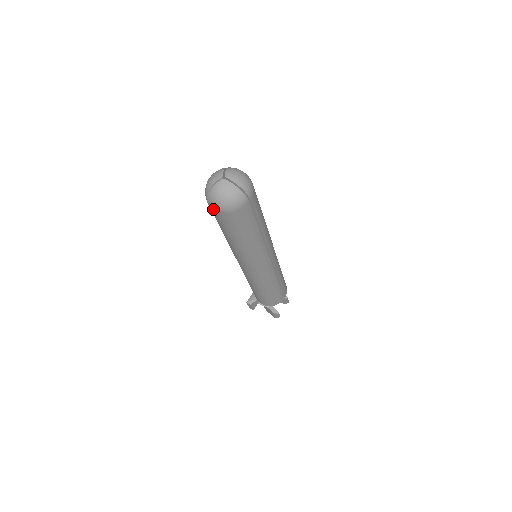
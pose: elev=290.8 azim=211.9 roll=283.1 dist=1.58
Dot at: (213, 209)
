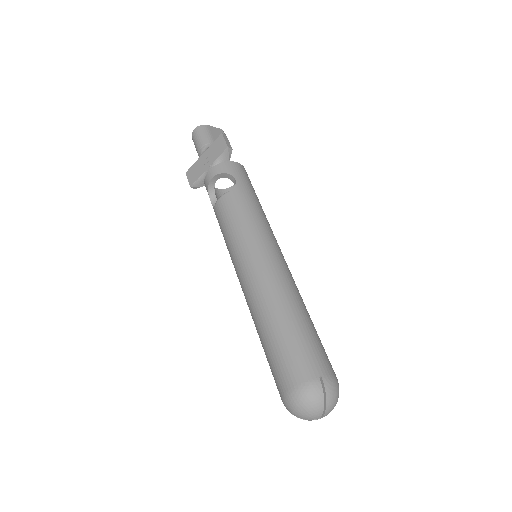
Dot at: occluded
